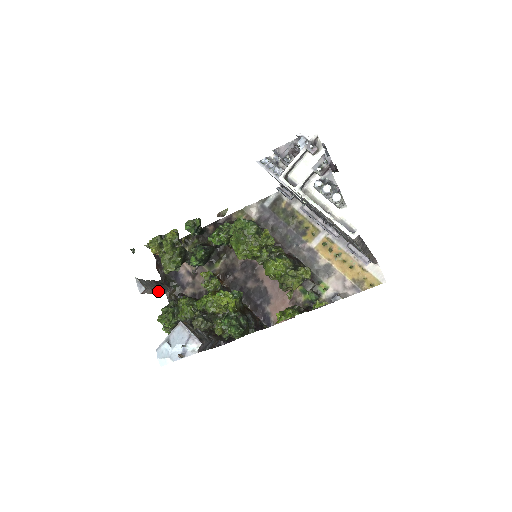
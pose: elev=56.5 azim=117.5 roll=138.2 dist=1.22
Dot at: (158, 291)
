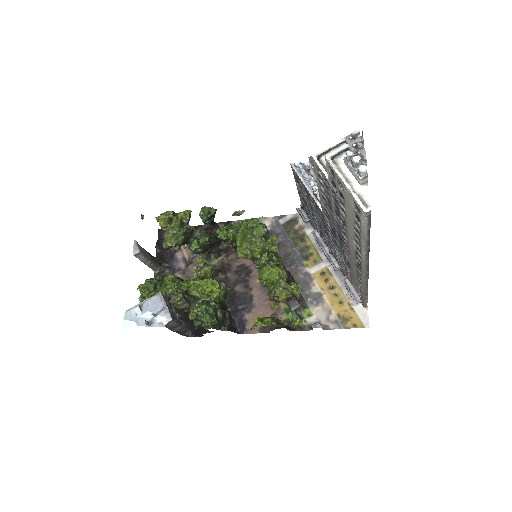
Dot at: (149, 264)
